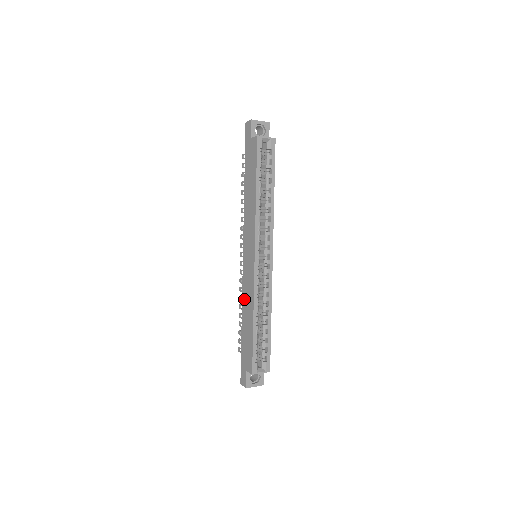
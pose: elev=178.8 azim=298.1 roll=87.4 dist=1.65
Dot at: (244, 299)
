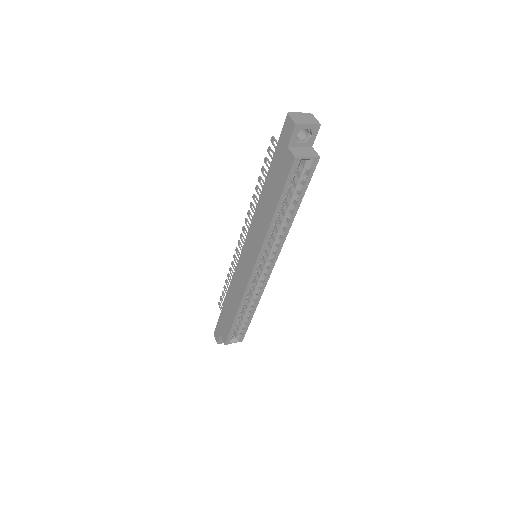
Dot at: (233, 286)
